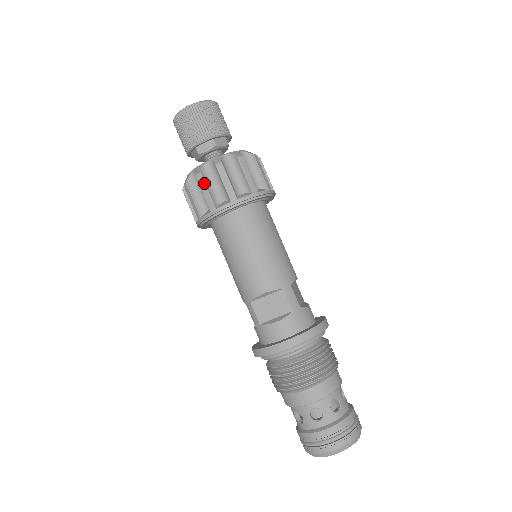
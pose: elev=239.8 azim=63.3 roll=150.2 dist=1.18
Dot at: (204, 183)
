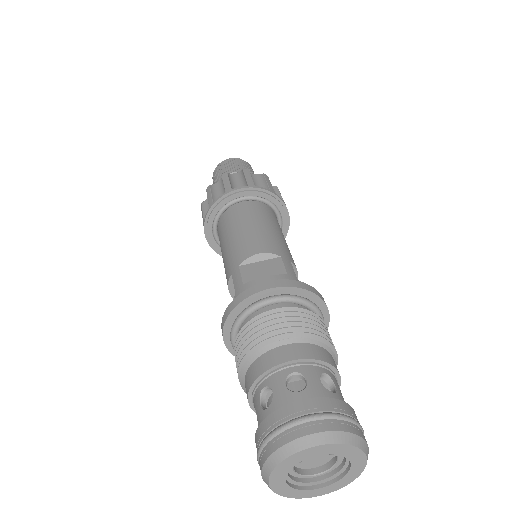
Dot at: (228, 177)
